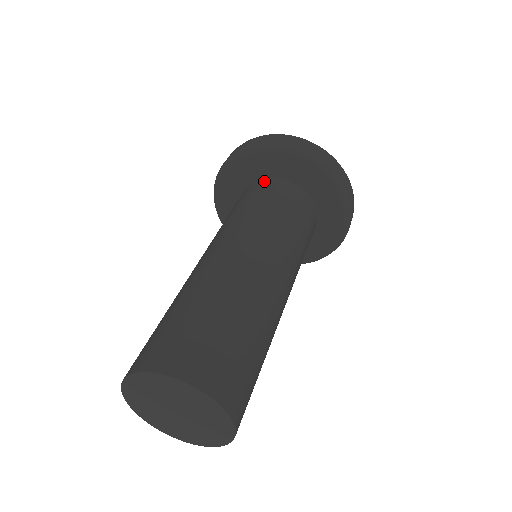
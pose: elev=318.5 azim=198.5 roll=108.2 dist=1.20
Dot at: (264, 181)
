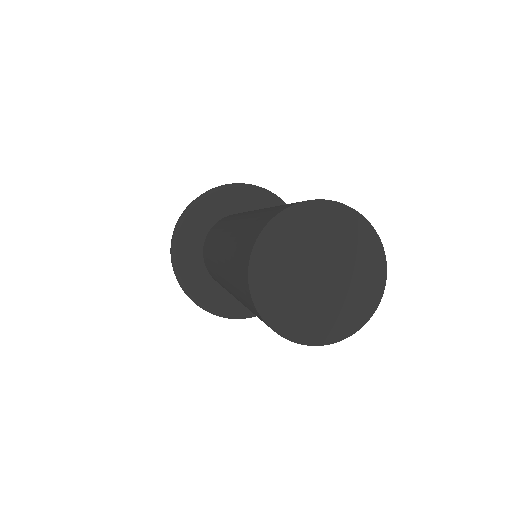
Dot at: (216, 223)
